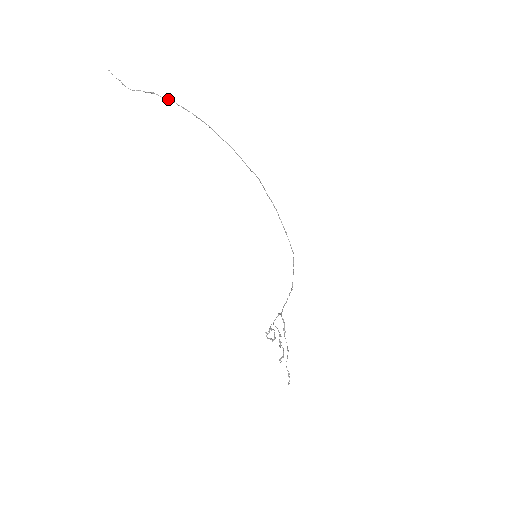
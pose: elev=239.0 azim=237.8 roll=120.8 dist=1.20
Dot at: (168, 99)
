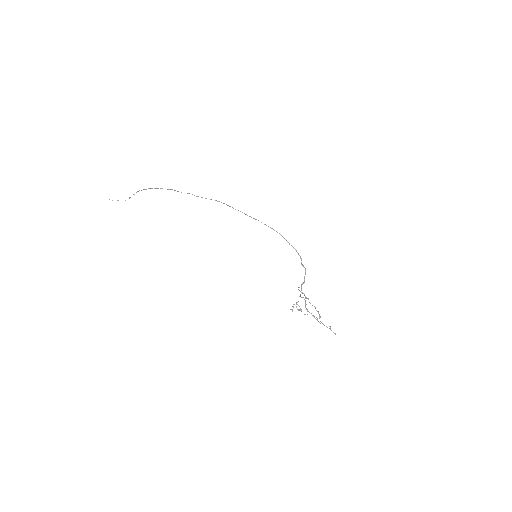
Dot at: (145, 189)
